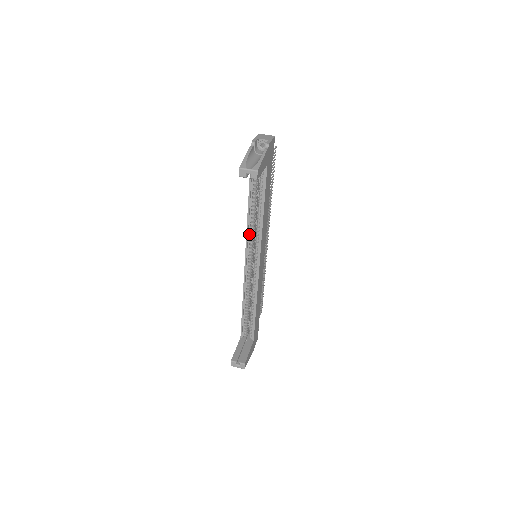
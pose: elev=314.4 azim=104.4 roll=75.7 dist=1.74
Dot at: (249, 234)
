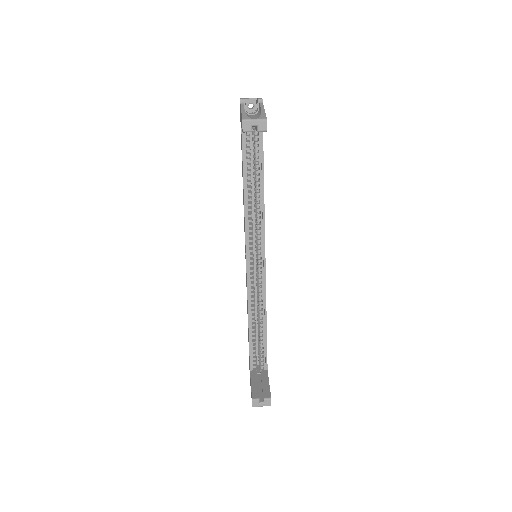
Dot at: (248, 225)
